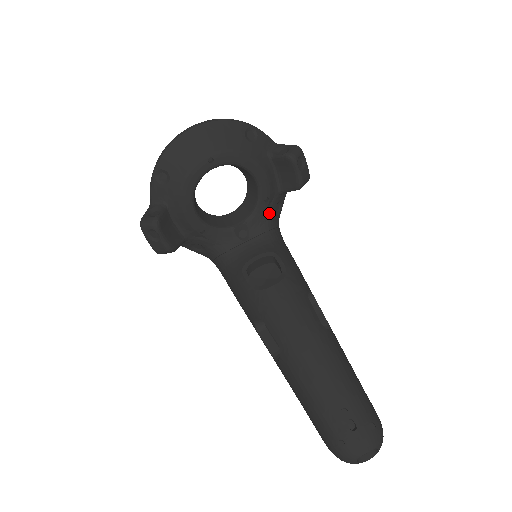
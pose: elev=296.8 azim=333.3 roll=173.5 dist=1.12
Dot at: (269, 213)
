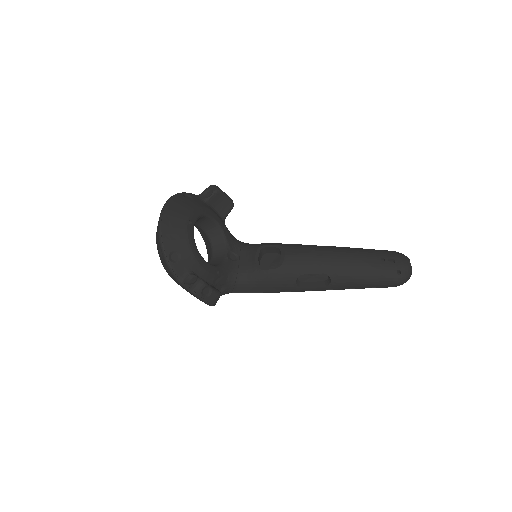
Dot at: (231, 235)
